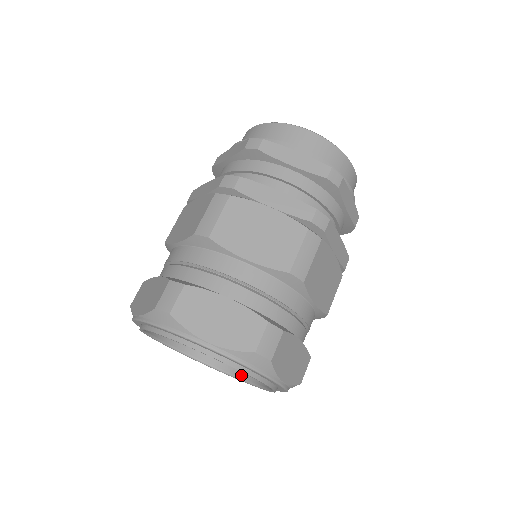
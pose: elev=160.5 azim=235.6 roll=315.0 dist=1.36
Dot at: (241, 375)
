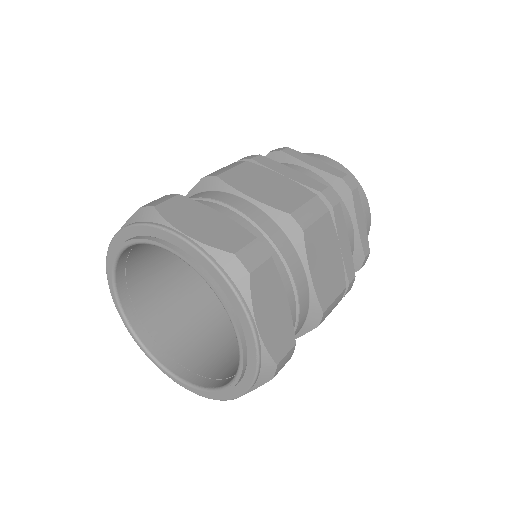
Dot at: (203, 384)
